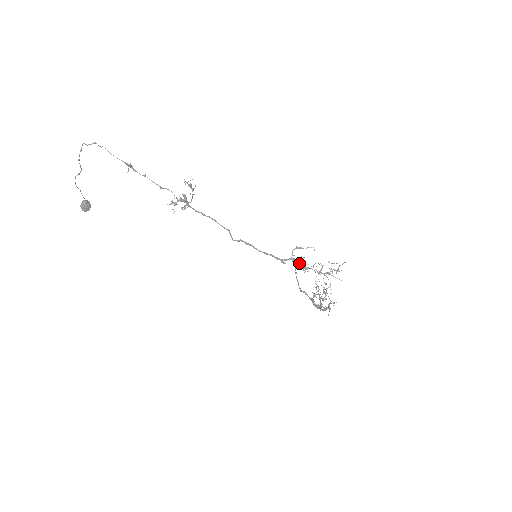
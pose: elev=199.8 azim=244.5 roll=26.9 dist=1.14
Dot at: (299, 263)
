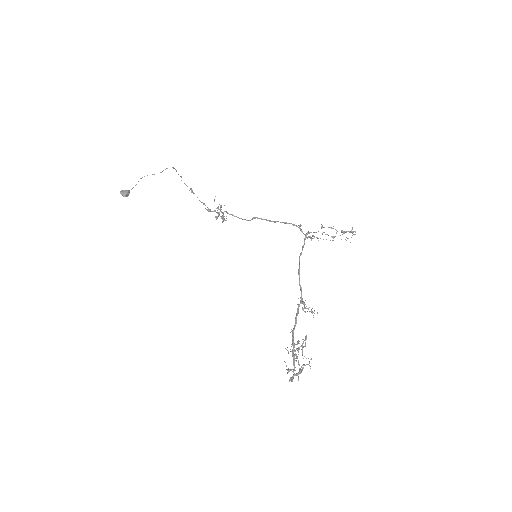
Dot at: (314, 232)
